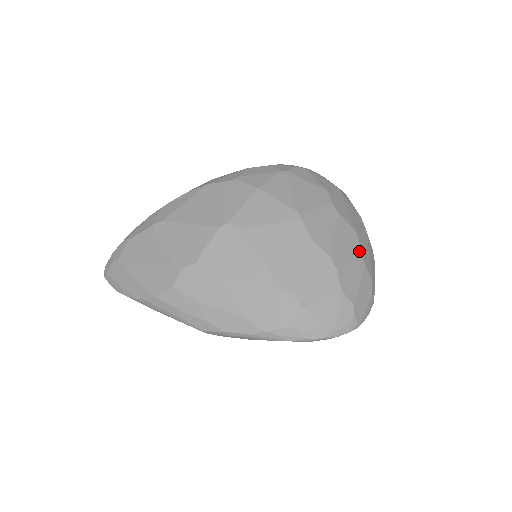
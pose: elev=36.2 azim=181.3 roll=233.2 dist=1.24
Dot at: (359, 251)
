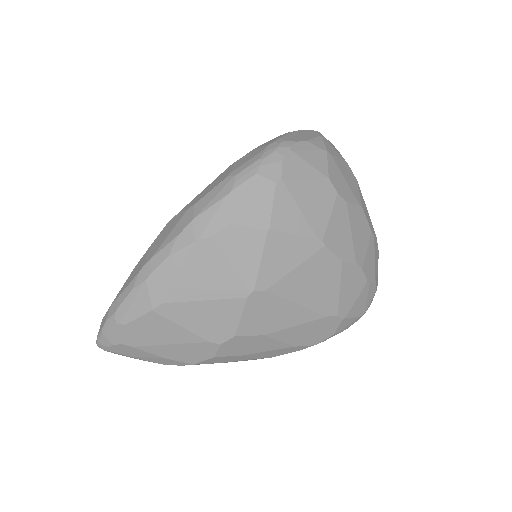
Dot at: (368, 226)
